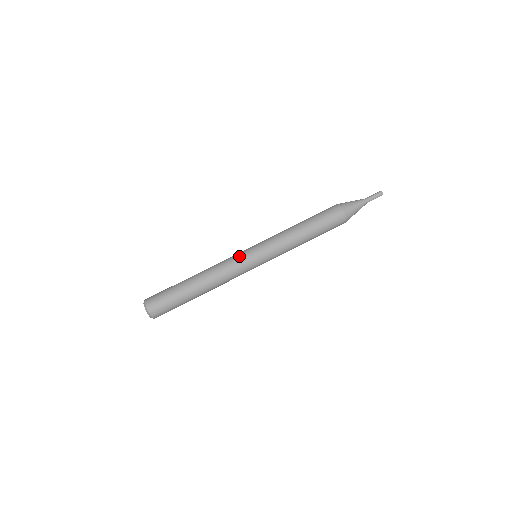
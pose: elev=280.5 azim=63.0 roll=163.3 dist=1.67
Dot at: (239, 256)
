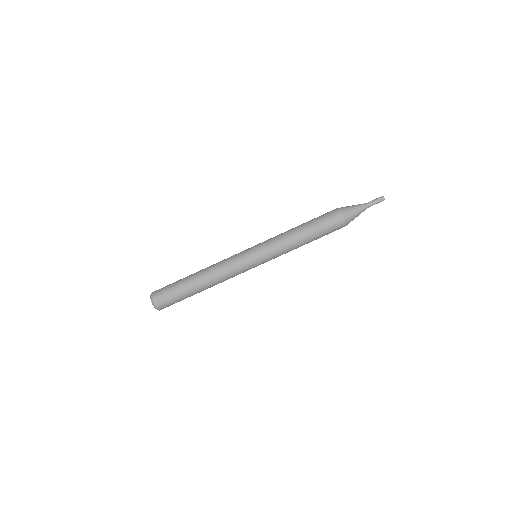
Dot at: (239, 255)
